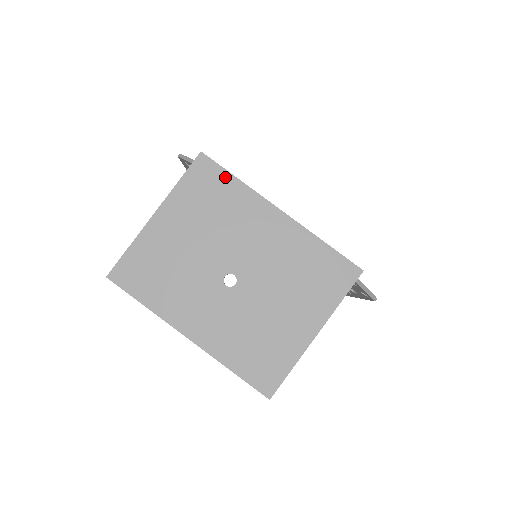
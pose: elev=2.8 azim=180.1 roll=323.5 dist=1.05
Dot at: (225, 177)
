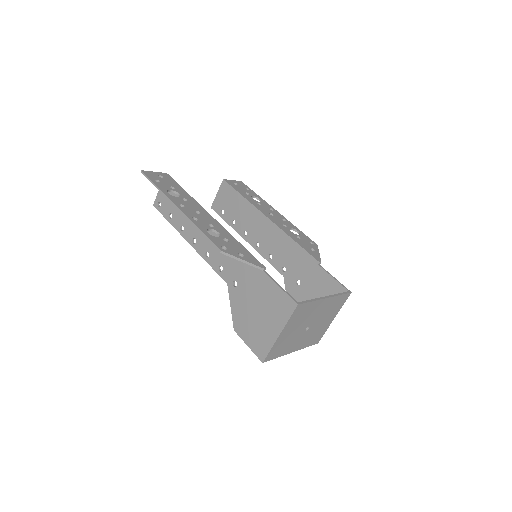
Dot at: (307, 305)
